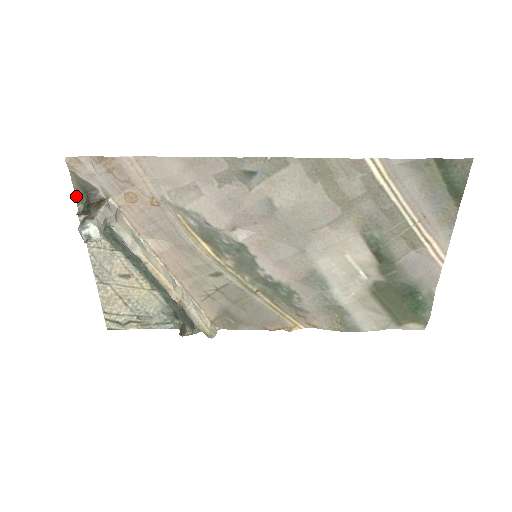
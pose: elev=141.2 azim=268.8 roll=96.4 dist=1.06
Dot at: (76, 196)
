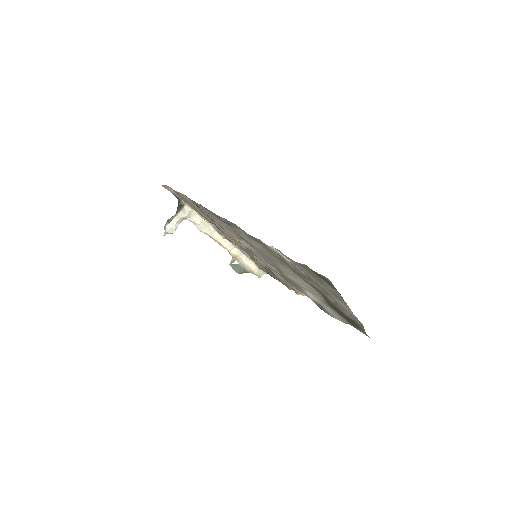
Dot at: occluded
